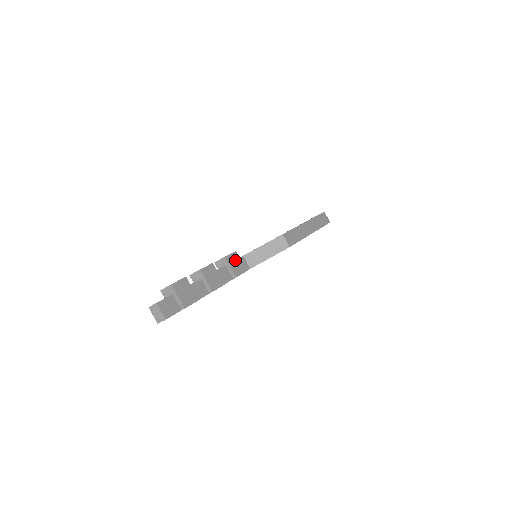
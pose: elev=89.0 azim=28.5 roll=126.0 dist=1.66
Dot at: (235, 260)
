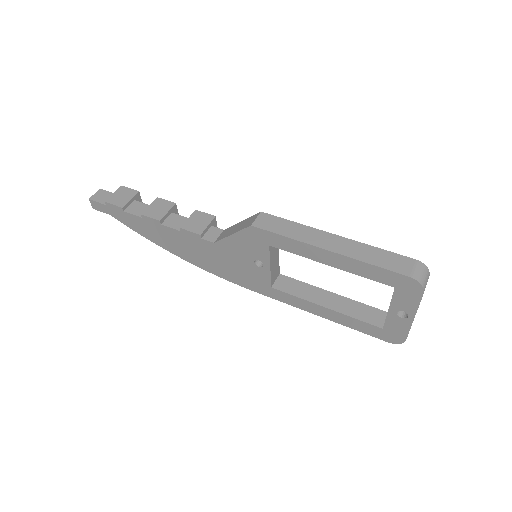
Dot at: (203, 220)
